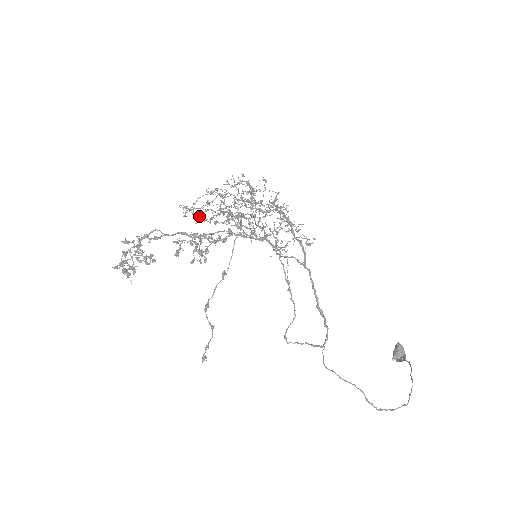
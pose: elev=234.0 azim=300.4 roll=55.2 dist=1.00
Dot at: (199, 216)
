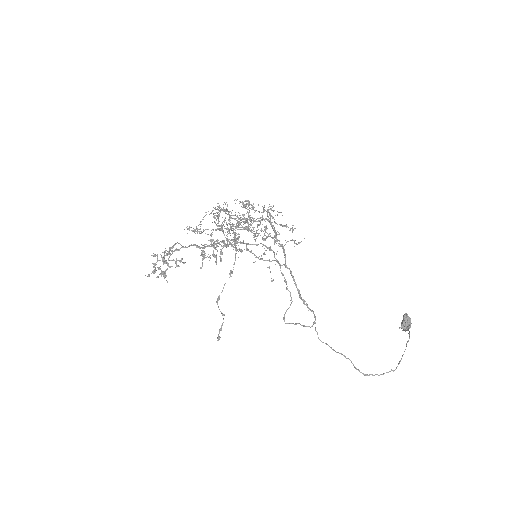
Dot at: occluded
